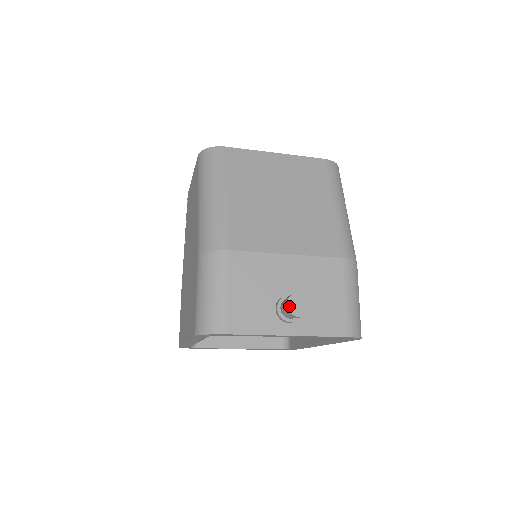
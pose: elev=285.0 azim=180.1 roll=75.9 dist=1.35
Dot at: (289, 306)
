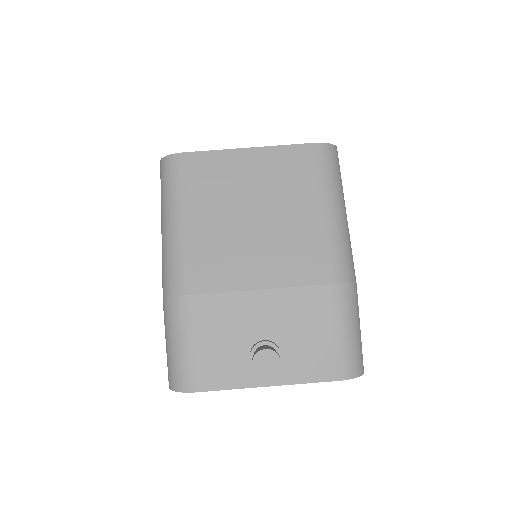
Dot at: (254, 367)
